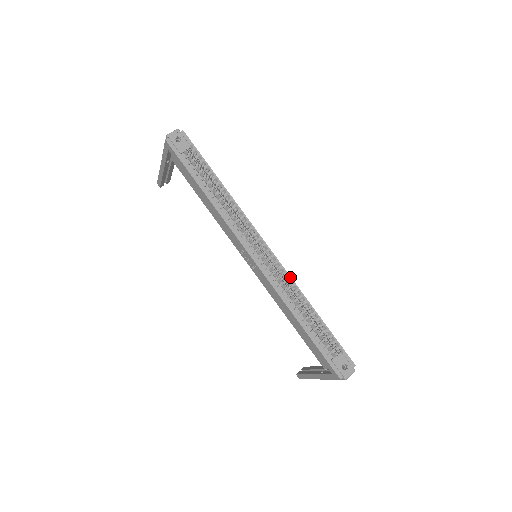
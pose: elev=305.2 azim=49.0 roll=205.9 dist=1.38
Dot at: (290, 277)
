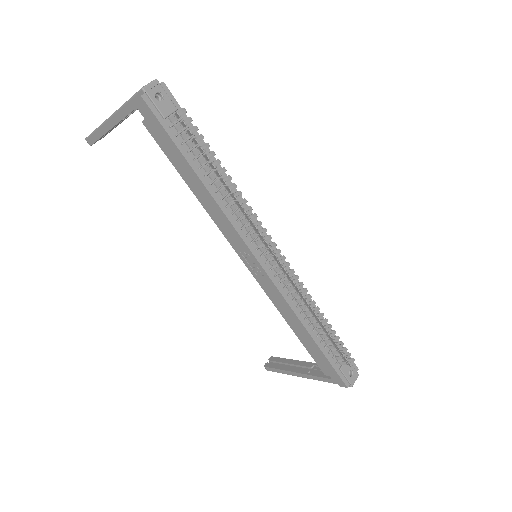
Dot at: (298, 281)
